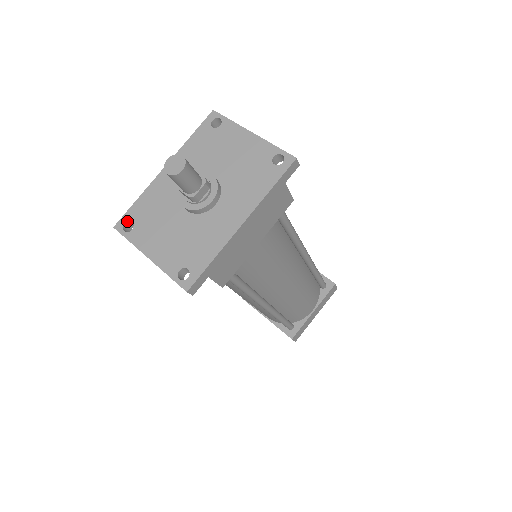
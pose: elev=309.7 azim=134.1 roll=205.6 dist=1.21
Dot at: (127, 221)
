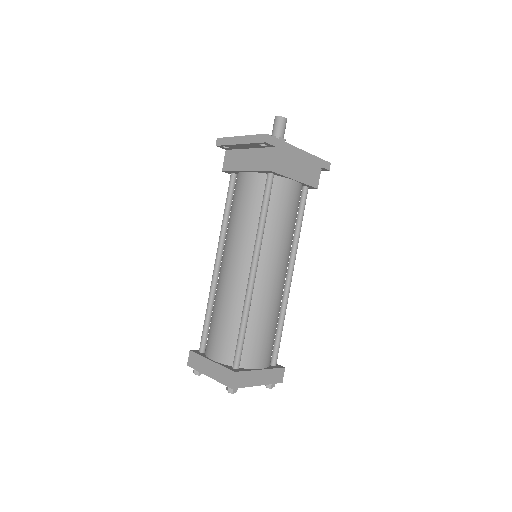
Dot at: occluded
